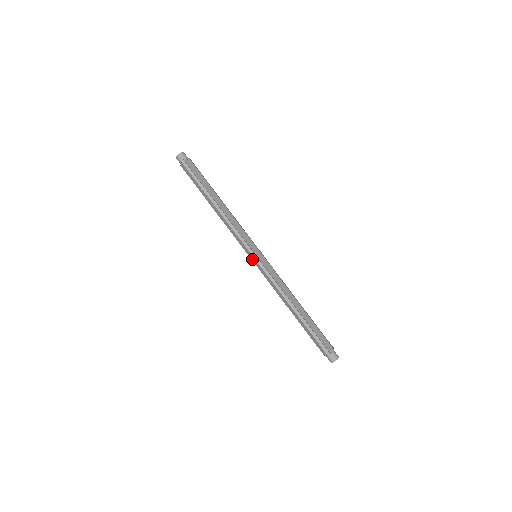
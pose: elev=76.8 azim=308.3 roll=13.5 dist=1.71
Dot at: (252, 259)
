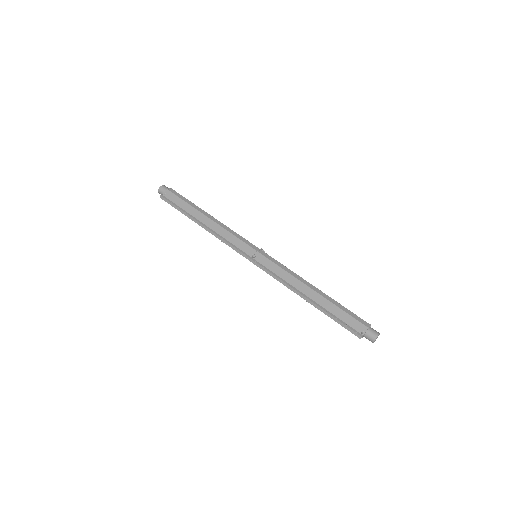
Dot at: occluded
